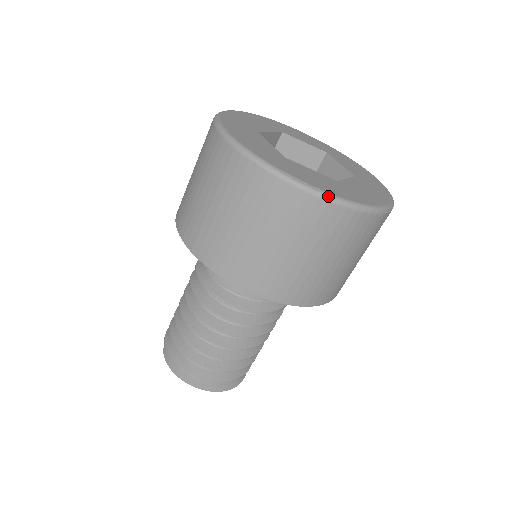
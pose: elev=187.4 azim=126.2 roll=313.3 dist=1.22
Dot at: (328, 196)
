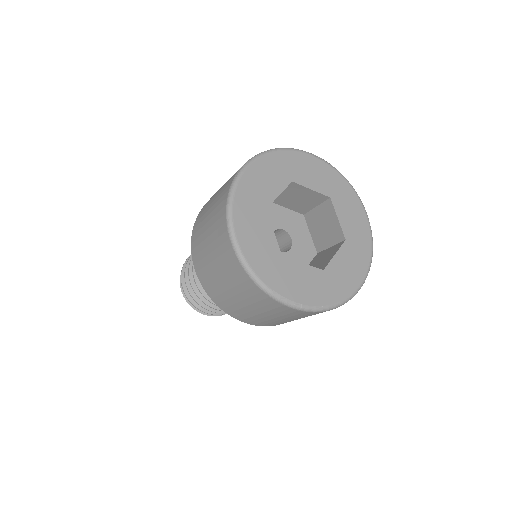
Dot at: (307, 309)
